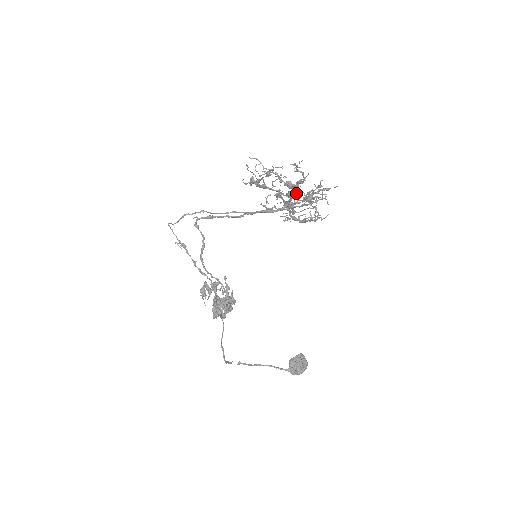
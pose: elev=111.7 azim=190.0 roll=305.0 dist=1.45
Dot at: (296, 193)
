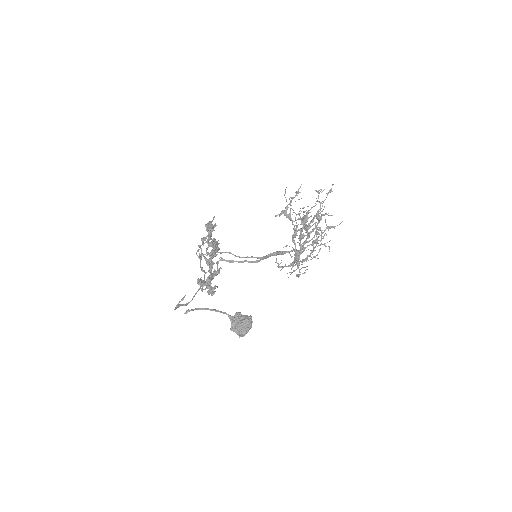
Dot at: (310, 216)
